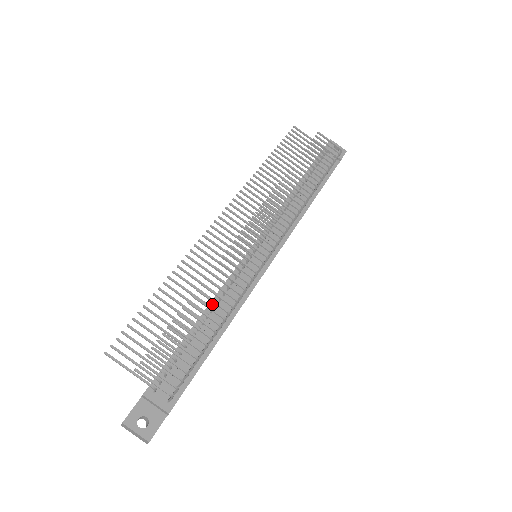
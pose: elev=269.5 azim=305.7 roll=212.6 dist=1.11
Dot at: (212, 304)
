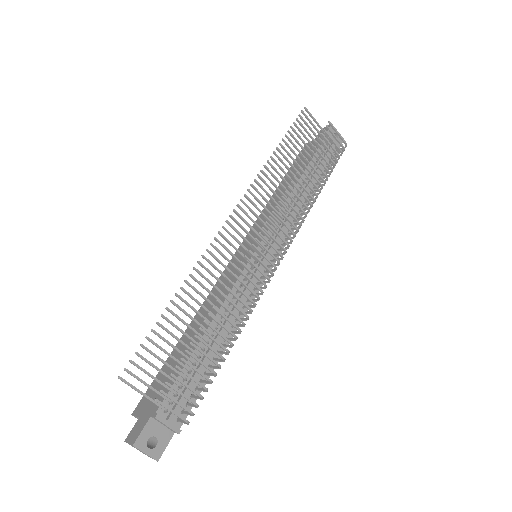
Dot at: (219, 315)
